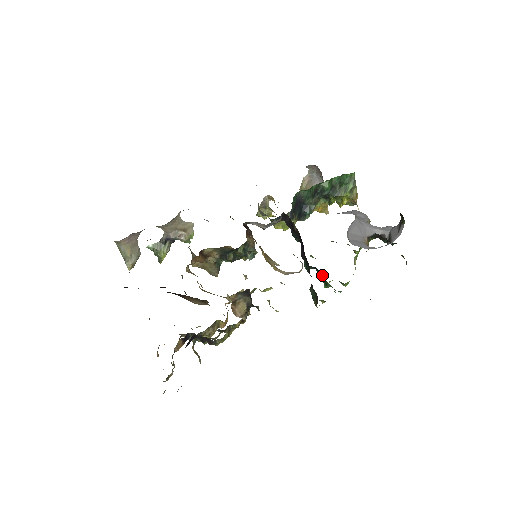
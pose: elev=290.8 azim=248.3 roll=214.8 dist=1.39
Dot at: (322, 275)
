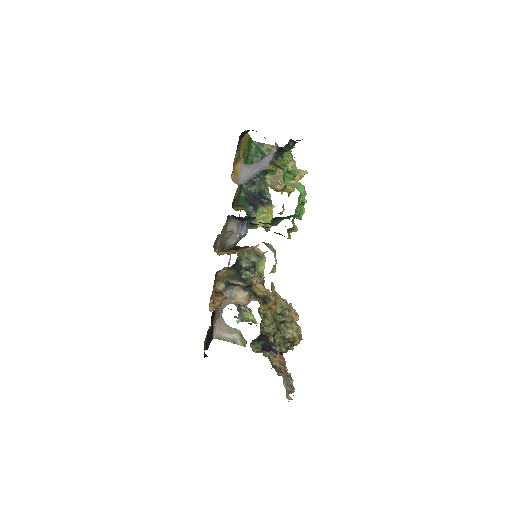
Dot at: (281, 217)
